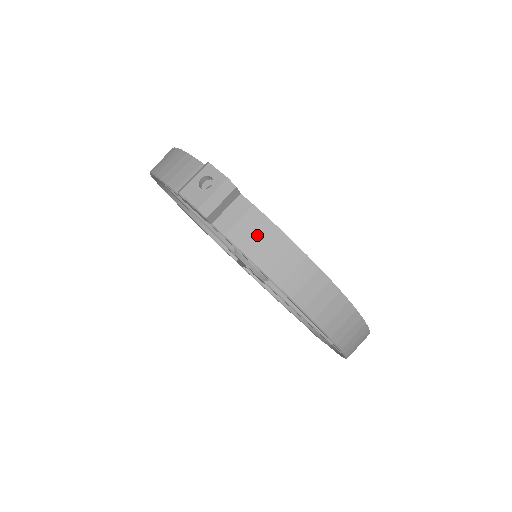
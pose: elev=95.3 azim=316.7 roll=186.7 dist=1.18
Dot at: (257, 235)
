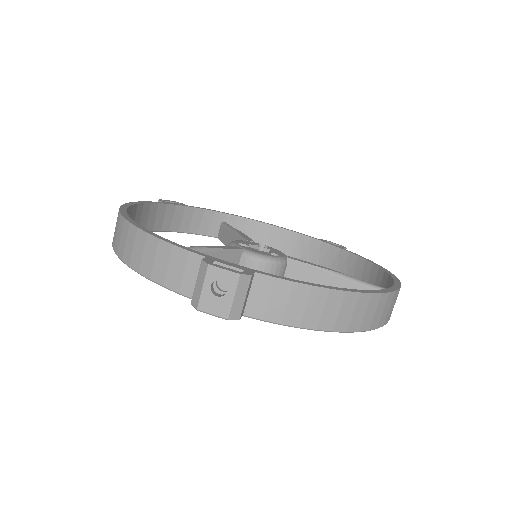
Dot at: (293, 303)
